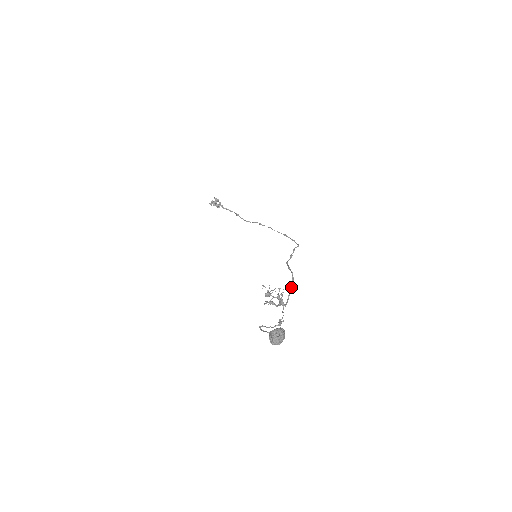
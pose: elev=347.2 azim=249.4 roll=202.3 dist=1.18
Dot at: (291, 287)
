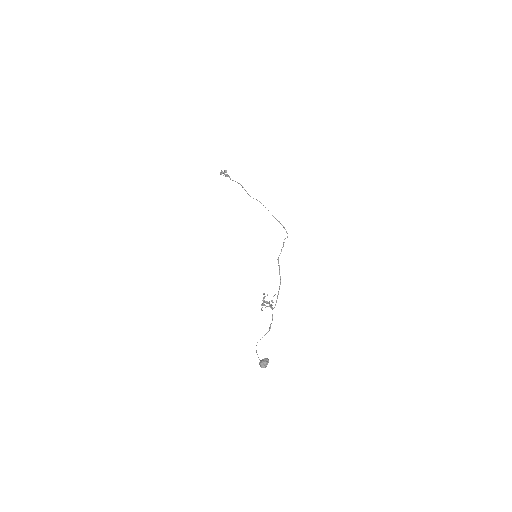
Dot at: occluded
